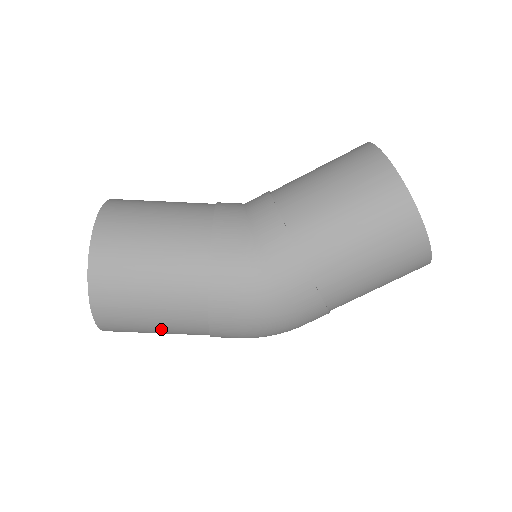
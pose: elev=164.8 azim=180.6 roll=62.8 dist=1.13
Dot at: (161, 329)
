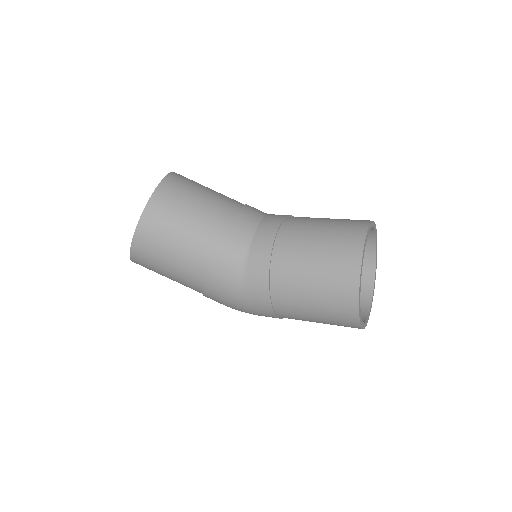
Dot at: occluded
